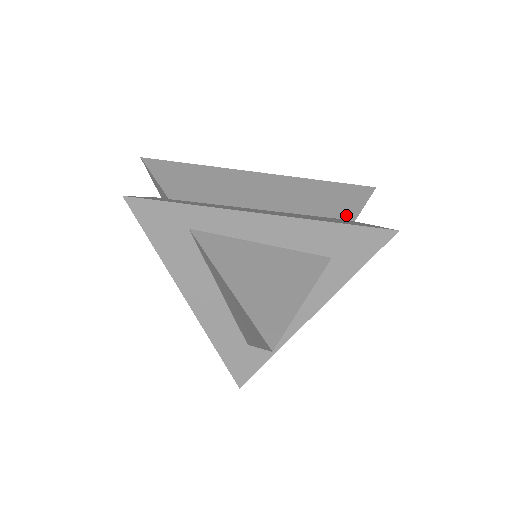
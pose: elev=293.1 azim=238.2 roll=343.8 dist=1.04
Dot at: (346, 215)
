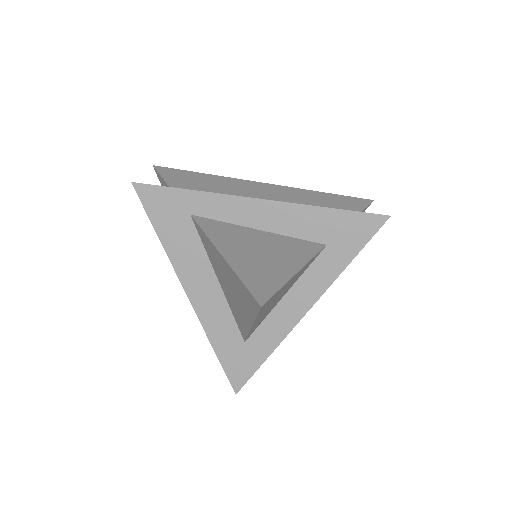
Dot at: occluded
